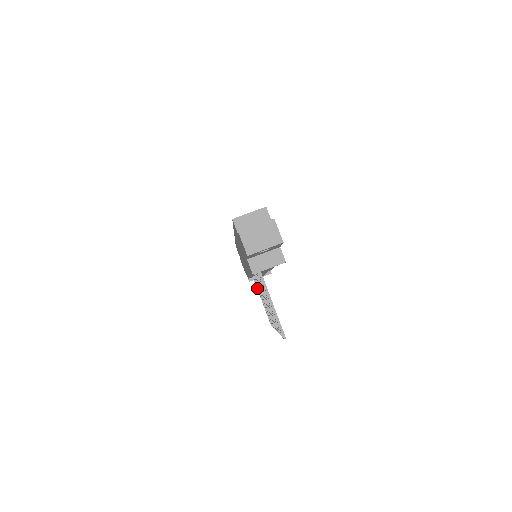
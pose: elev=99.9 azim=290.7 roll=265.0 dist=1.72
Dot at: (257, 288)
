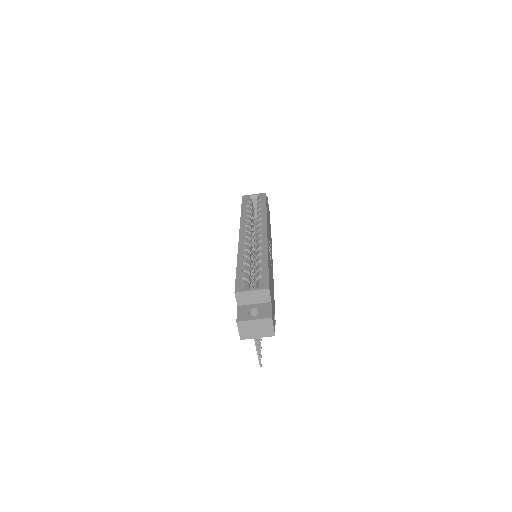
Dot at: occluded
